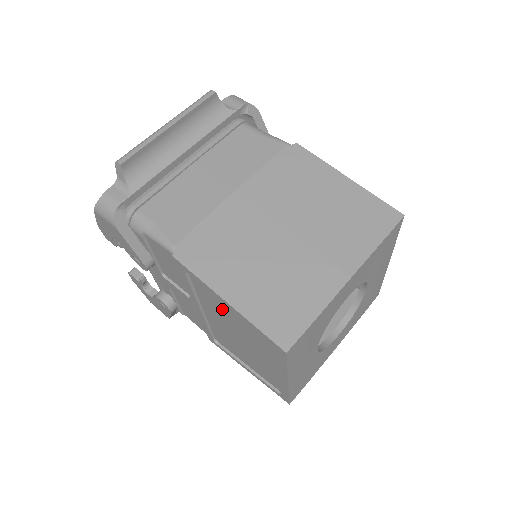
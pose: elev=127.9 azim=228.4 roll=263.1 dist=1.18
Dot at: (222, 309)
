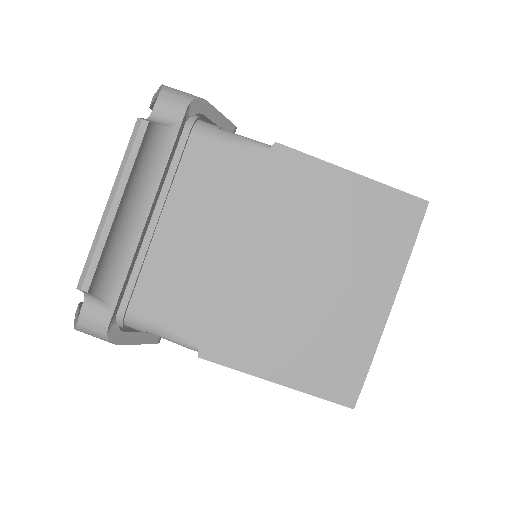
Dot at: occluded
